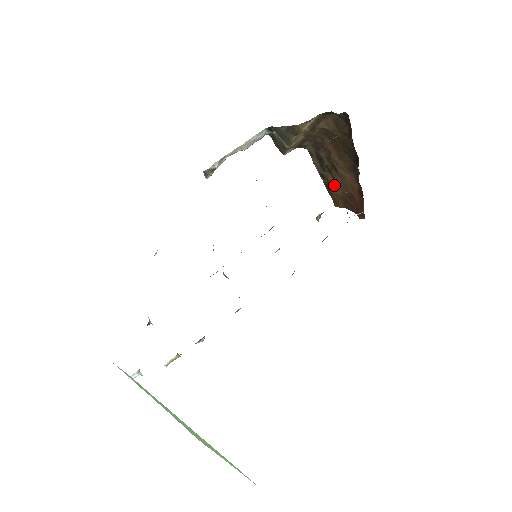
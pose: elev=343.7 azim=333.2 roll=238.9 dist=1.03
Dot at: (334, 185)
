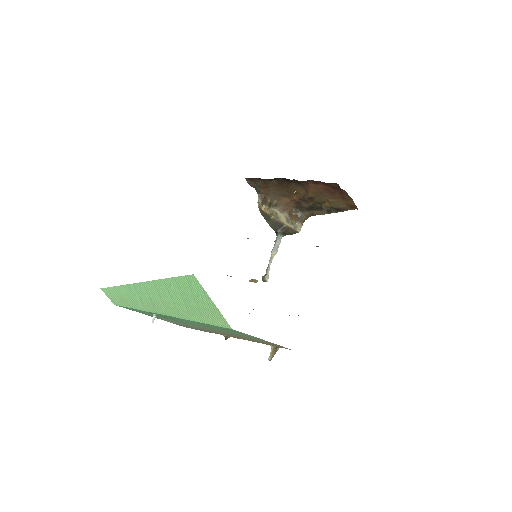
Dot at: (330, 203)
